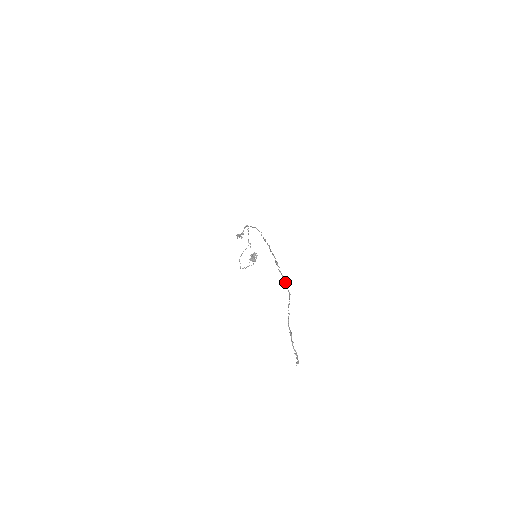
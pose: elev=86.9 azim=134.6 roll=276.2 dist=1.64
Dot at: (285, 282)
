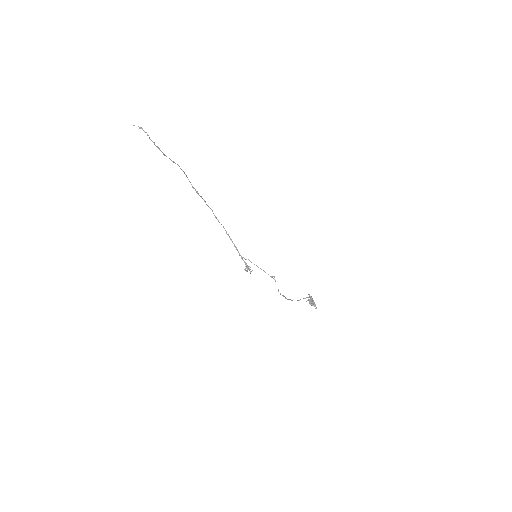
Dot at: (186, 175)
